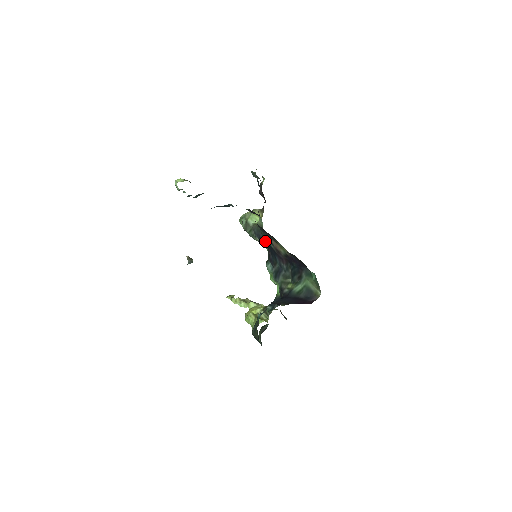
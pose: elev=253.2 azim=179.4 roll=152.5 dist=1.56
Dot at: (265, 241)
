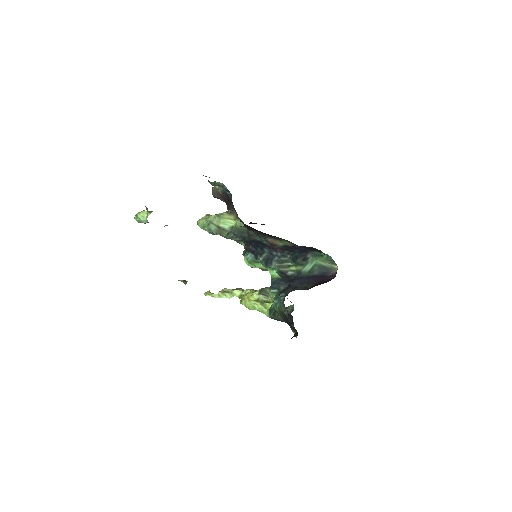
Dot at: (255, 240)
